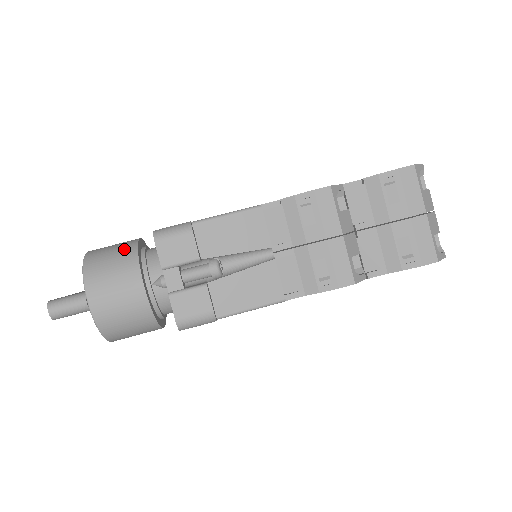
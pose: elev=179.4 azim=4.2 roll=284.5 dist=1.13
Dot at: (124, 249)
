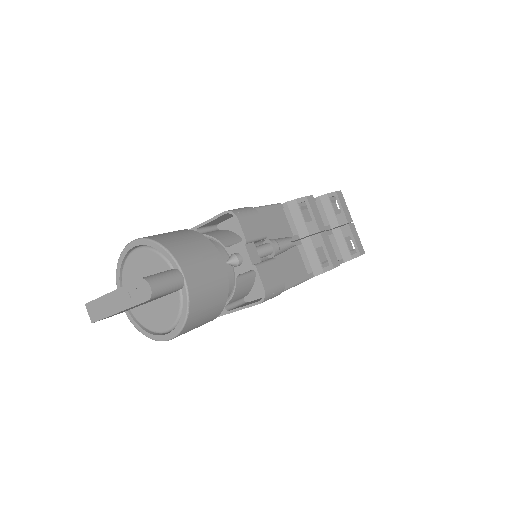
Dot at: (186, 233)
